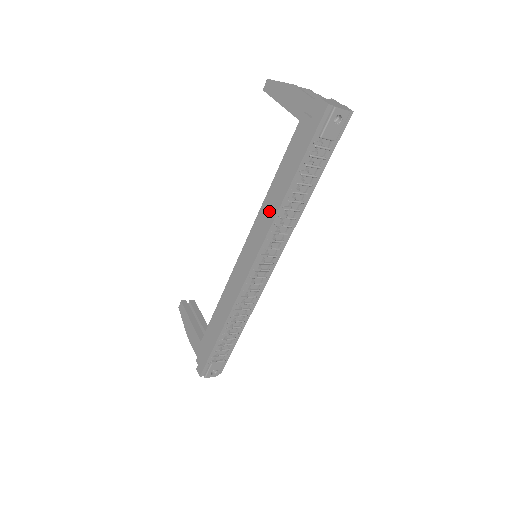
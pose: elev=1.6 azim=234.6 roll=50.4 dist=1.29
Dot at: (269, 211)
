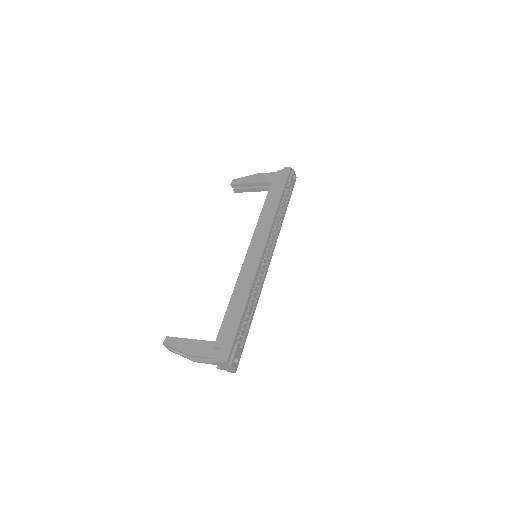
Dot at: (267, 218)
